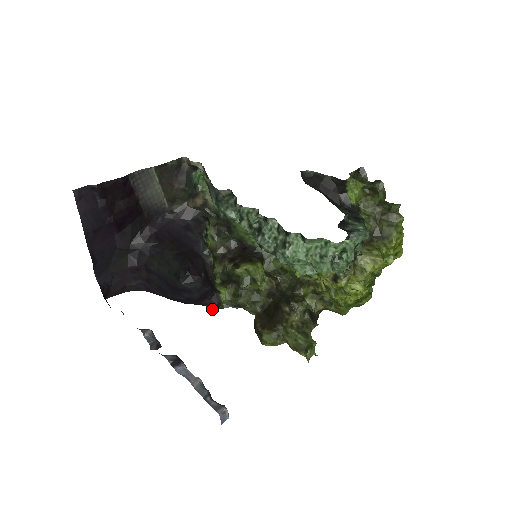
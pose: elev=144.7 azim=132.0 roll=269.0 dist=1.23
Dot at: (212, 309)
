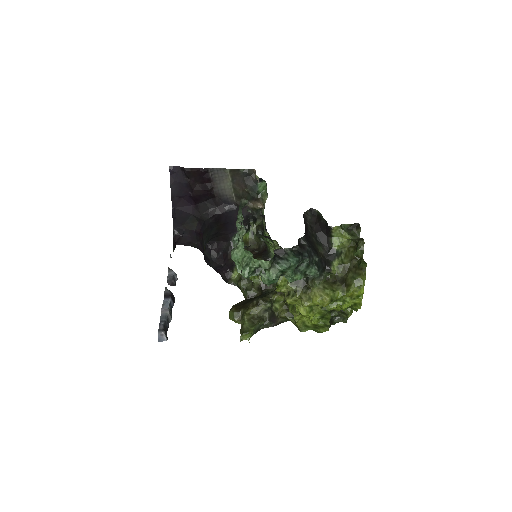
Dot at: (225, 281)
